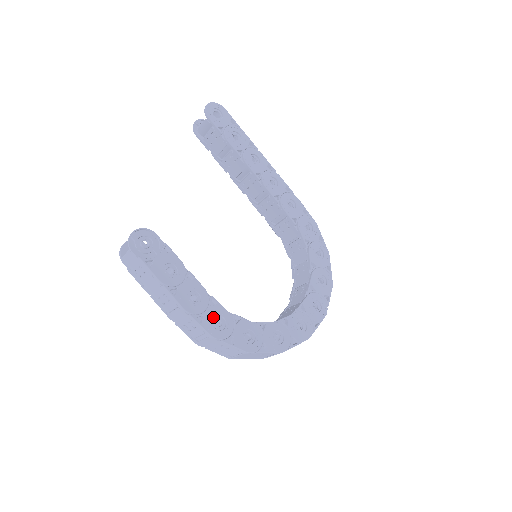
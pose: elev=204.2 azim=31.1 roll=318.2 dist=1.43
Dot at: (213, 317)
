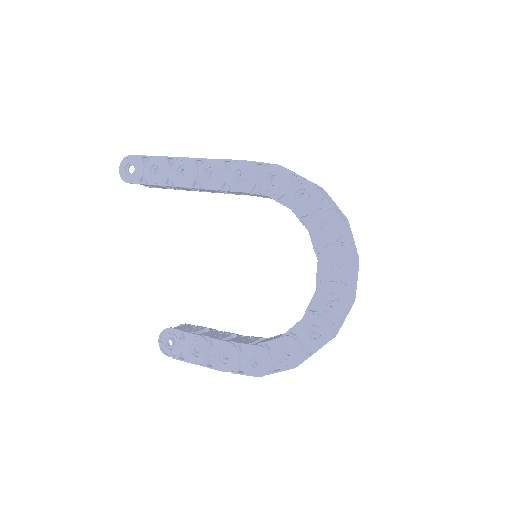
Dot at: (248, 360)
